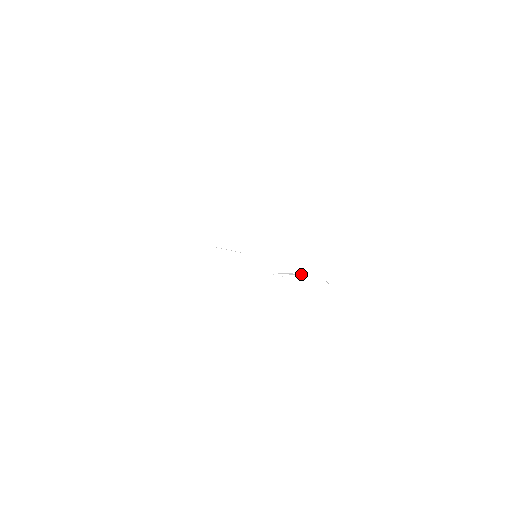
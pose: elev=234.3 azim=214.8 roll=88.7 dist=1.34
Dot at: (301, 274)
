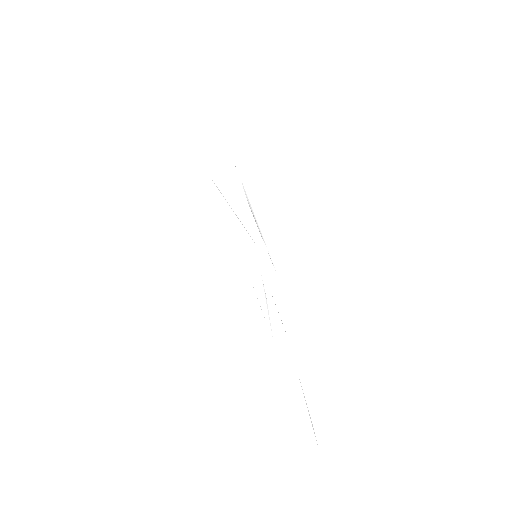
Dot at: occluded
